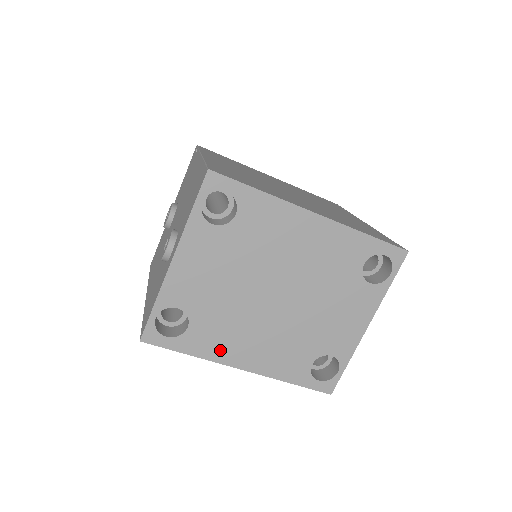
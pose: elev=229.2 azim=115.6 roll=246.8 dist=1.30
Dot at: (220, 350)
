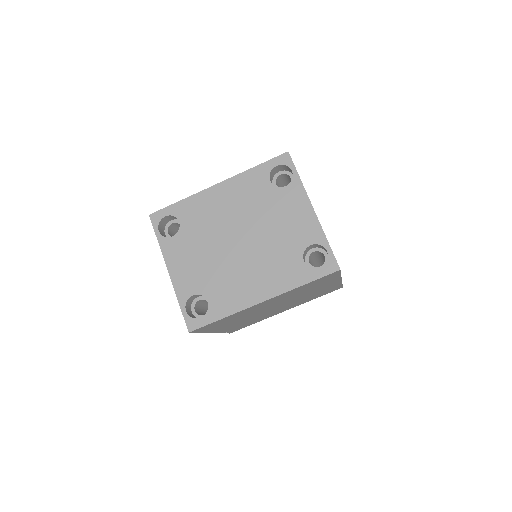
Dot at: (238, 300)
